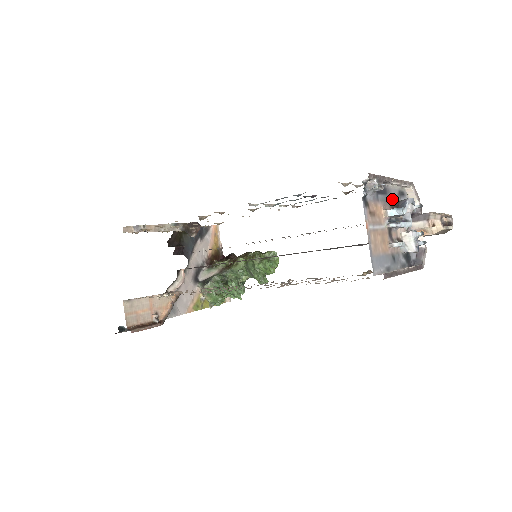
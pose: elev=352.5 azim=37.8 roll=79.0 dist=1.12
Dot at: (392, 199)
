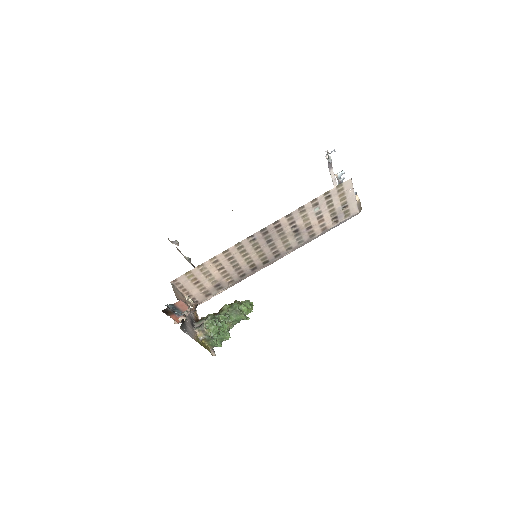
Dot at: occluded
